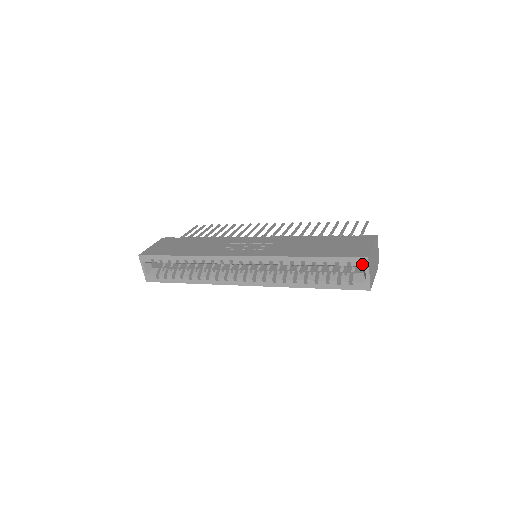
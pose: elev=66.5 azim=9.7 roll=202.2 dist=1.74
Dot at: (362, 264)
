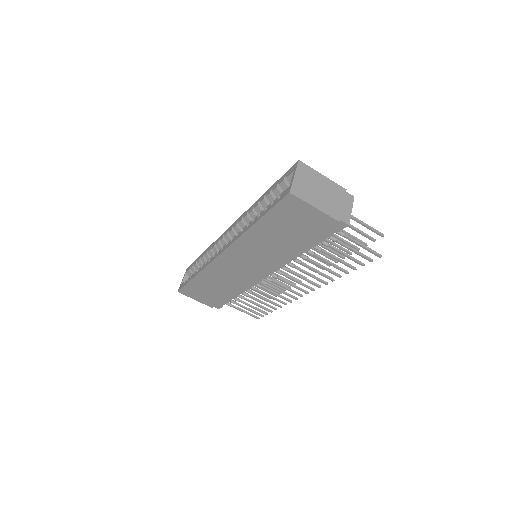
Dot at: (293, 170)
